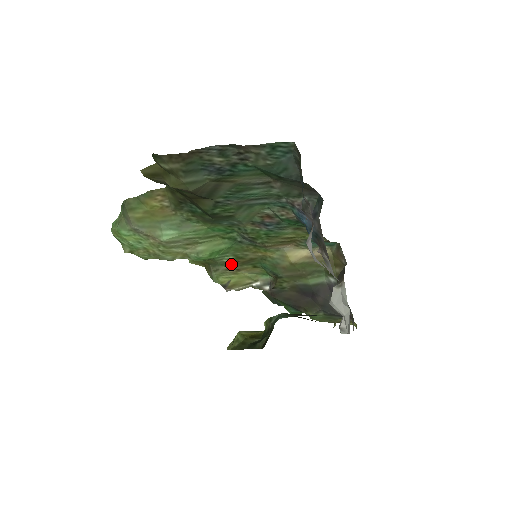
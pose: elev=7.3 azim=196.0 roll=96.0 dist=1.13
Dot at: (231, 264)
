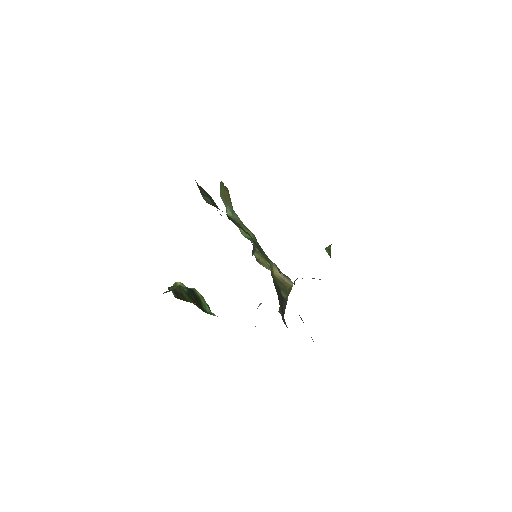
Dot at: occluded
